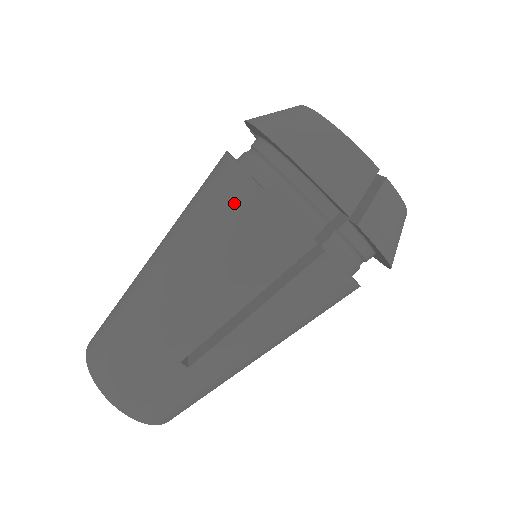
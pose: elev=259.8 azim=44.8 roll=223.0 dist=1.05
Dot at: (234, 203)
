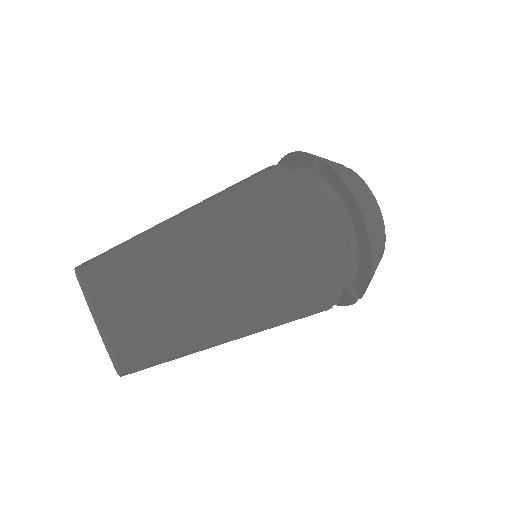
Dot at: occluded
